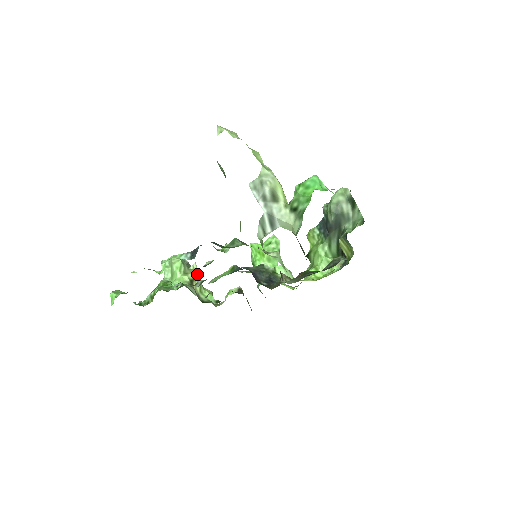
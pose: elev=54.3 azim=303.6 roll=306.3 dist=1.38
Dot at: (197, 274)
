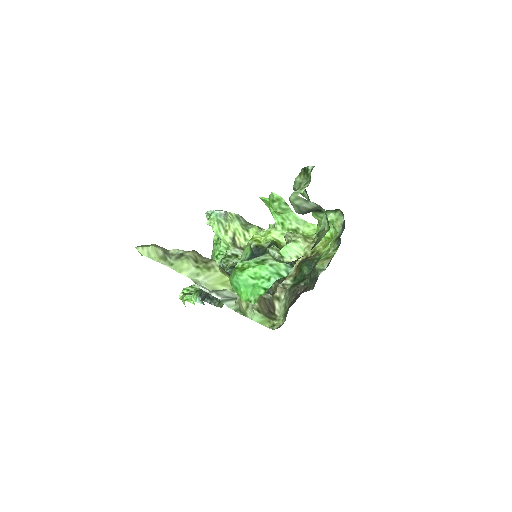
Dot at: (235, 226)
